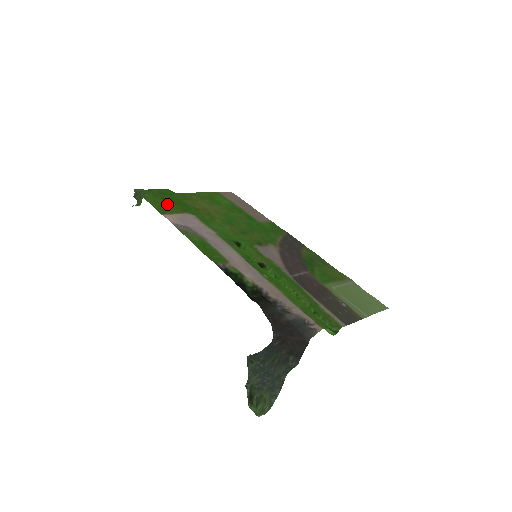
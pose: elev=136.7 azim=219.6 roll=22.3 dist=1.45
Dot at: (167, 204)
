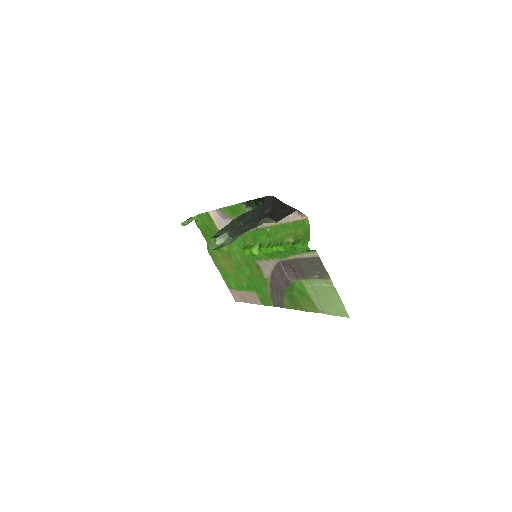
Dot at: (209, 226)
